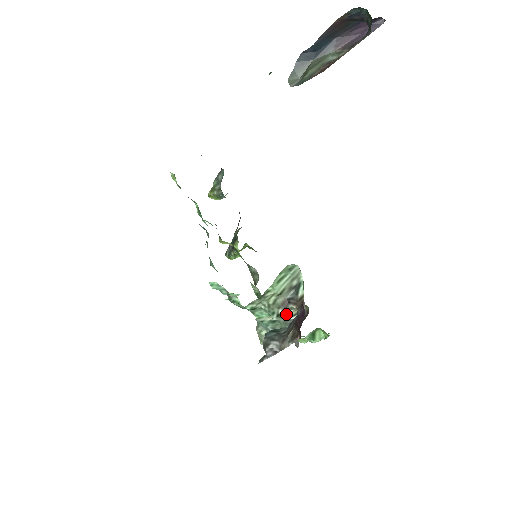
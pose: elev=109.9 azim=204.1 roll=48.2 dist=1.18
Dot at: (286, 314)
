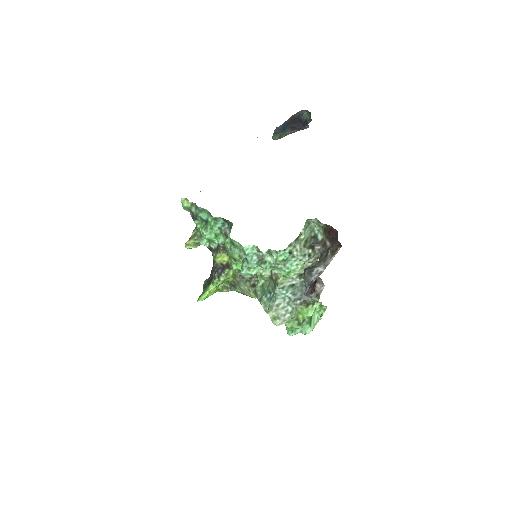
Dot at: occluded
